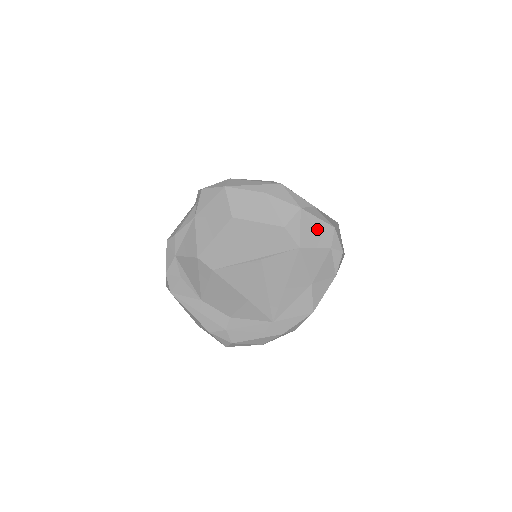
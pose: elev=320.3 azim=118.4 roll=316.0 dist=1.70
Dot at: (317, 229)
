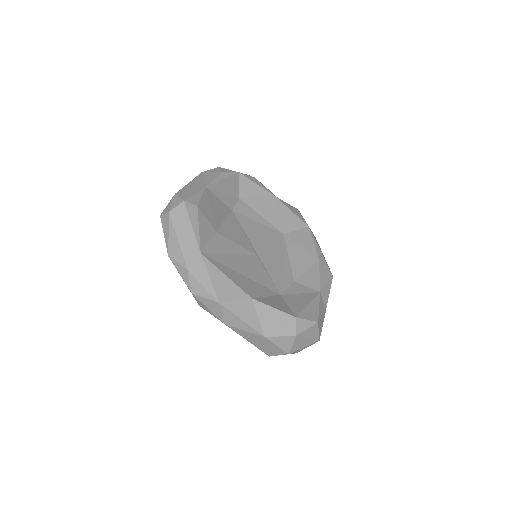
Dot at: (308, 305)
